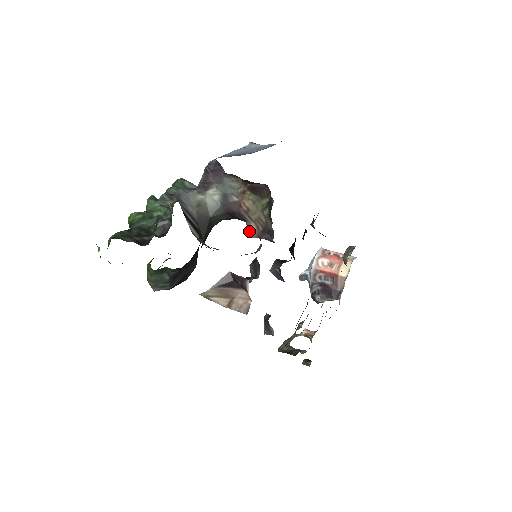
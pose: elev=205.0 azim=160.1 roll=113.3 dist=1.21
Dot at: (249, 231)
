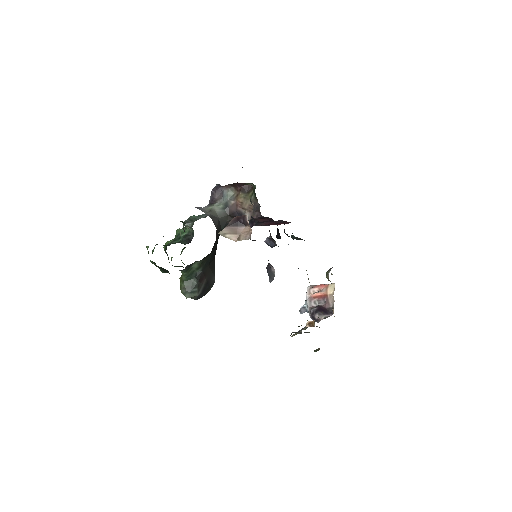
Dot at: occluded
